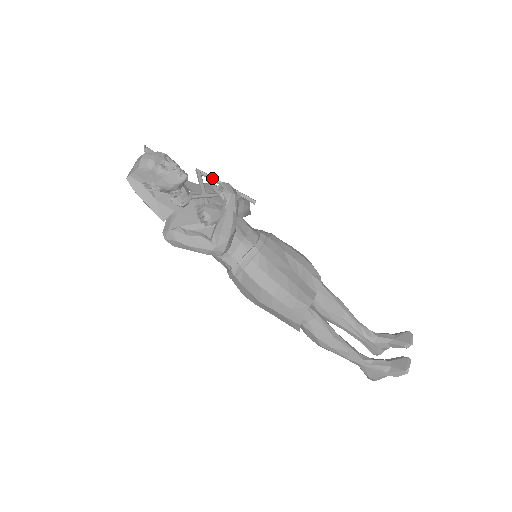
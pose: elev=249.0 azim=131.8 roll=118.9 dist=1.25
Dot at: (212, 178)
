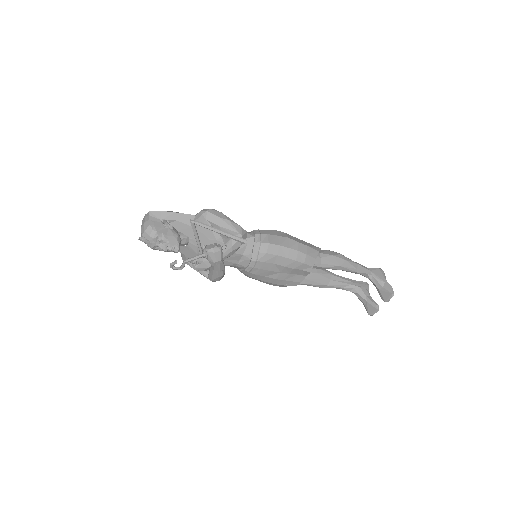
Dot at: (204, 227)
